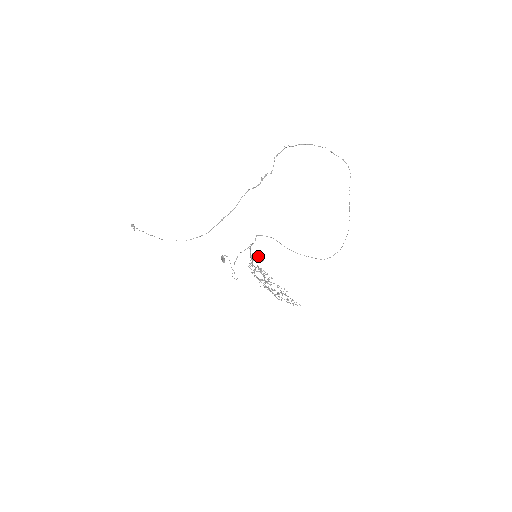
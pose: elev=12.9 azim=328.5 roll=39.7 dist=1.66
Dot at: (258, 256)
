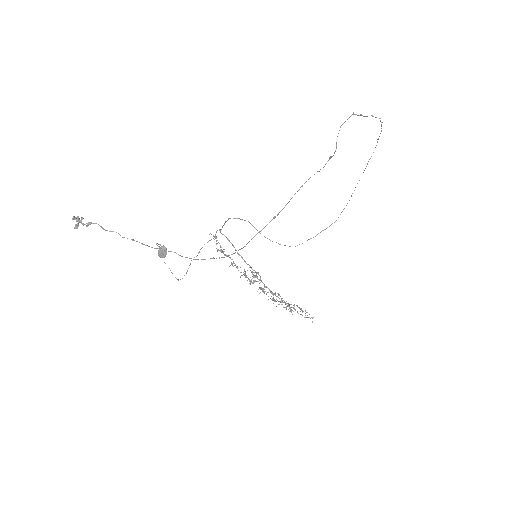
Dot at: occluded
